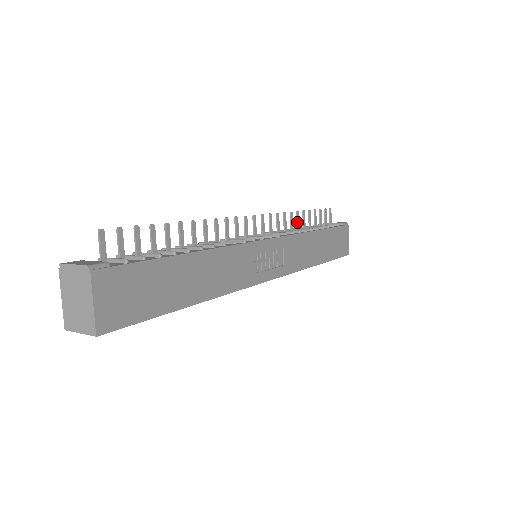
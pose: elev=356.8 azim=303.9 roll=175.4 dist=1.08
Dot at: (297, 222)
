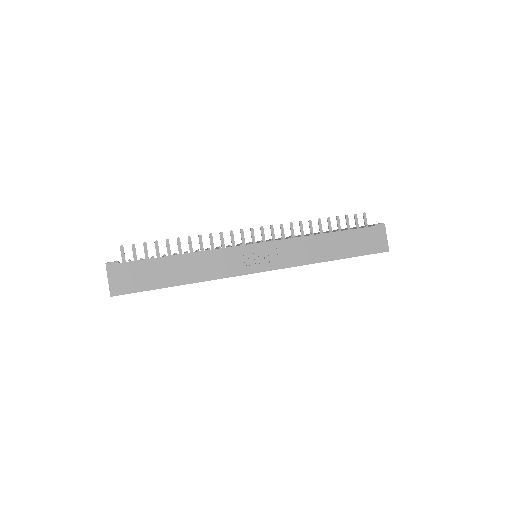
Dot at: (310, 228)
